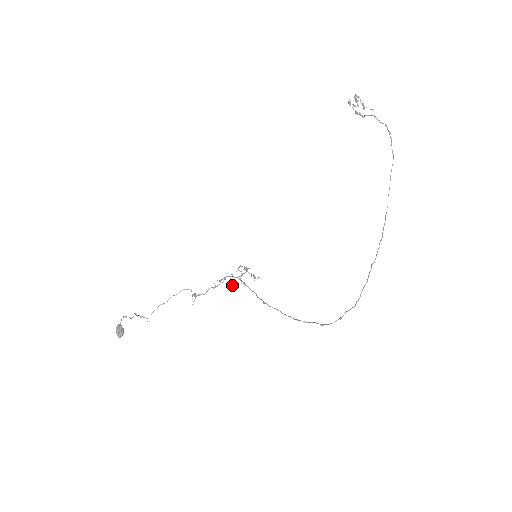
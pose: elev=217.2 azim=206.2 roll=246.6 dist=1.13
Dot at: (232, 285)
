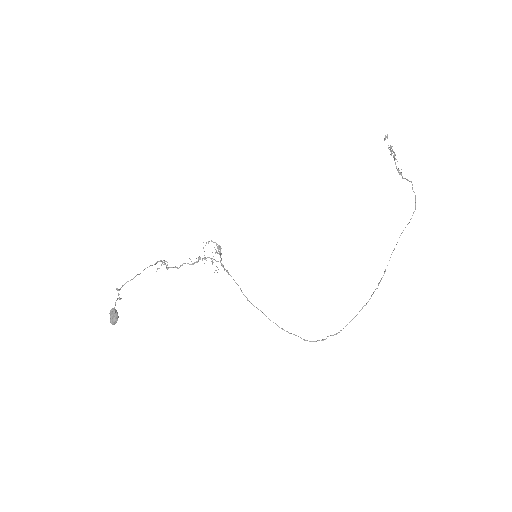
Dot at: occluded
